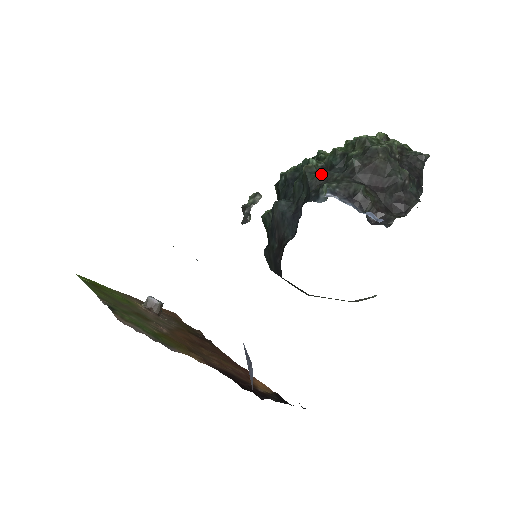
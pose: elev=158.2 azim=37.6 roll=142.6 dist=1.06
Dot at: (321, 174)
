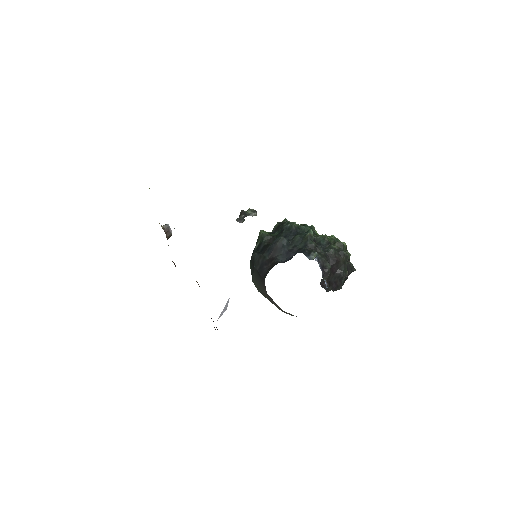
Dot at: (315, 244)
